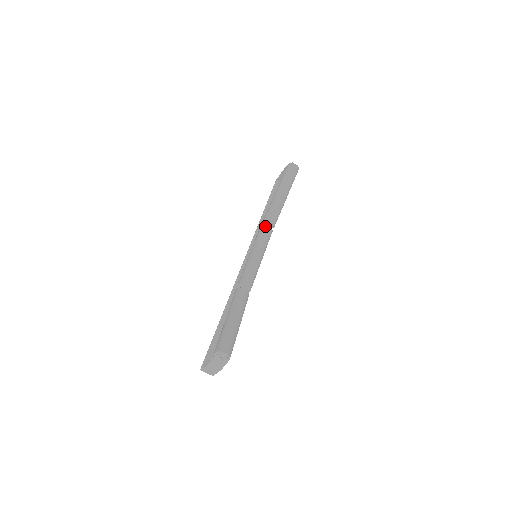
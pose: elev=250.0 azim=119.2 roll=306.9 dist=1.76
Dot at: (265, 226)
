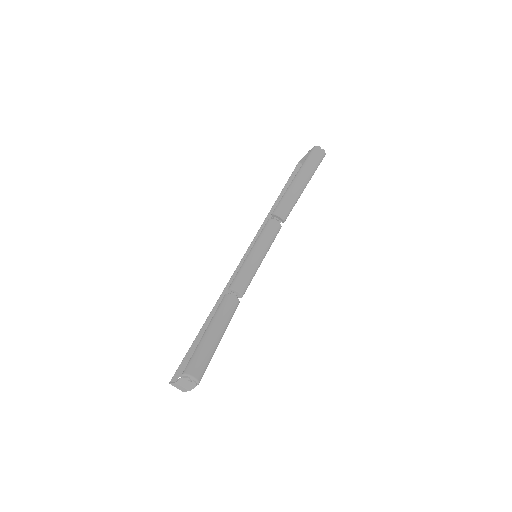
Dot at: (273, 221)
